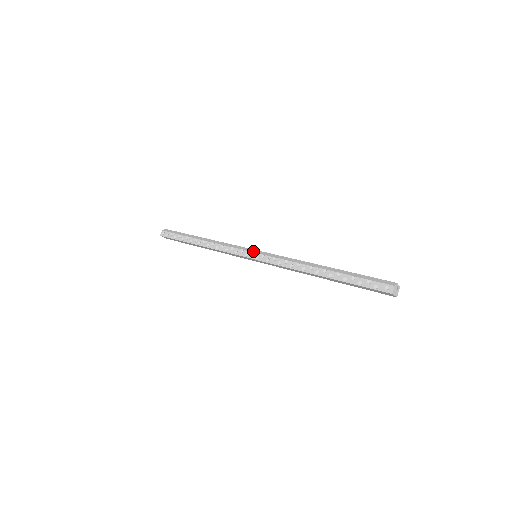
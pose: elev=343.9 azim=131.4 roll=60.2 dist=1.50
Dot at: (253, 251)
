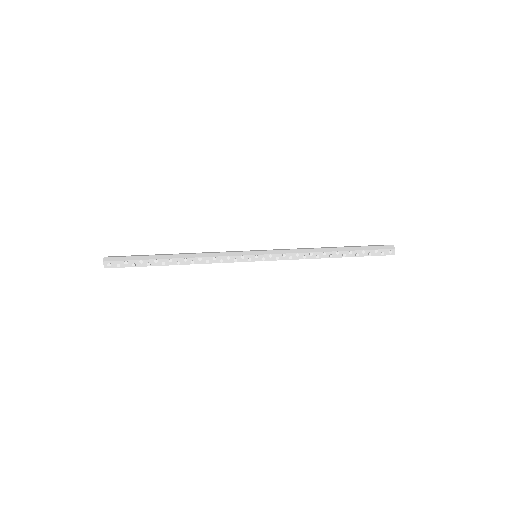
Dot at: (255, 254)
